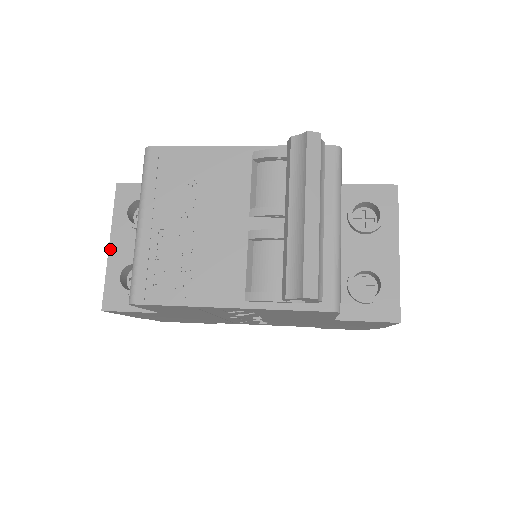
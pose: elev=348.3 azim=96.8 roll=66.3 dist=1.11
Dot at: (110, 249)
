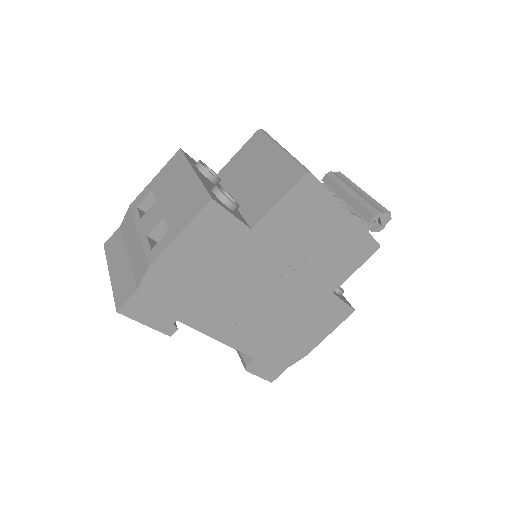
Dot at: (197, 173)
